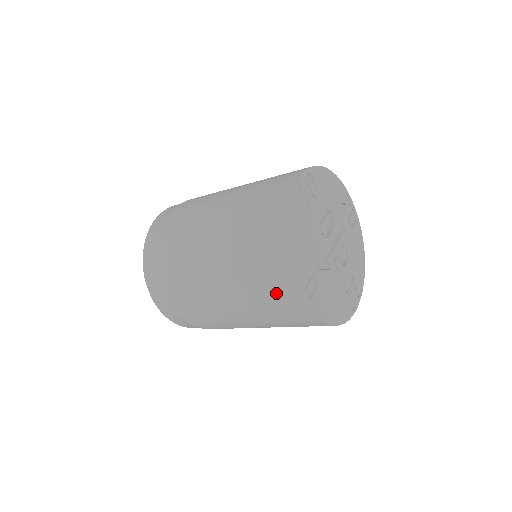
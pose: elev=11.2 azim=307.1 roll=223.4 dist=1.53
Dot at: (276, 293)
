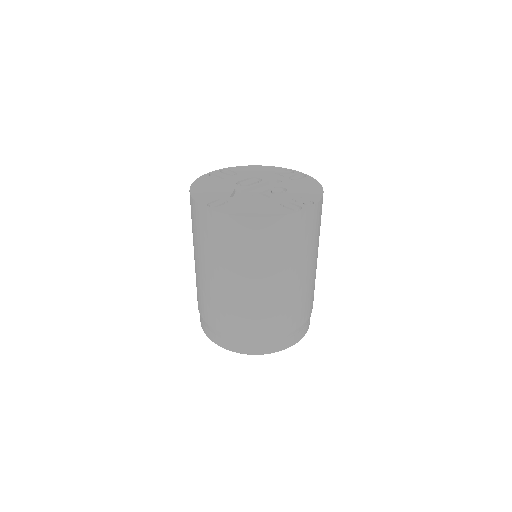
Dot at: (202, 227)
